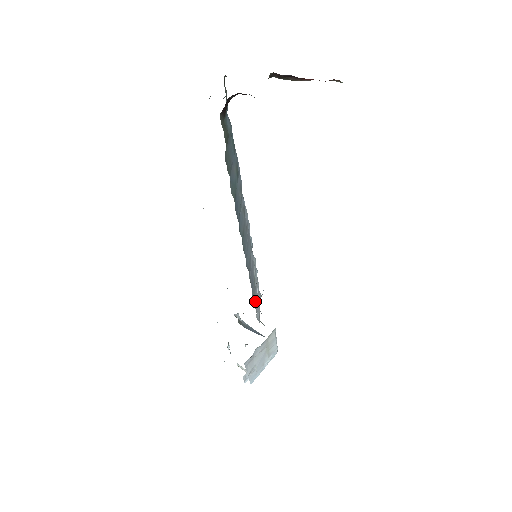
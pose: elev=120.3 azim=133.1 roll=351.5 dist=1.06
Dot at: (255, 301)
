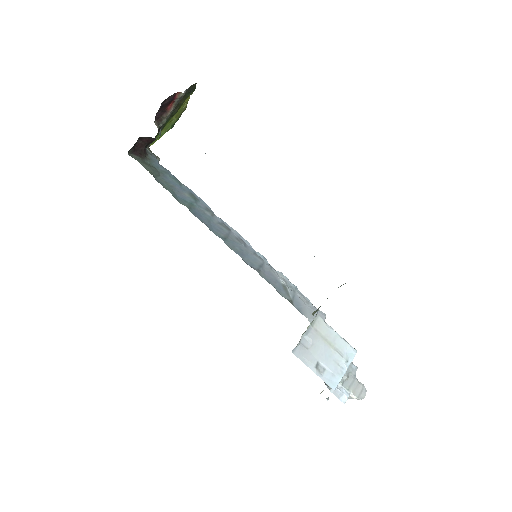
Dot at: (297, 306)
